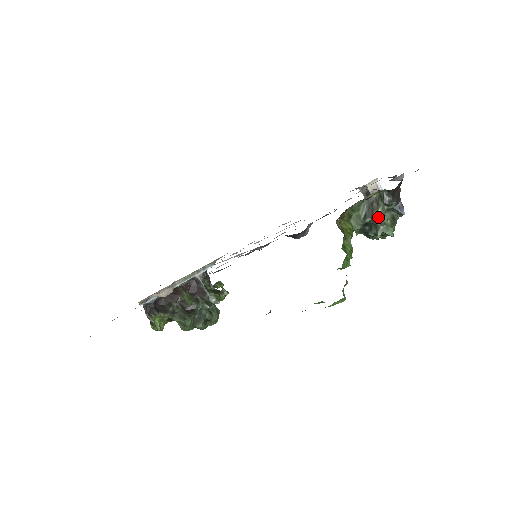
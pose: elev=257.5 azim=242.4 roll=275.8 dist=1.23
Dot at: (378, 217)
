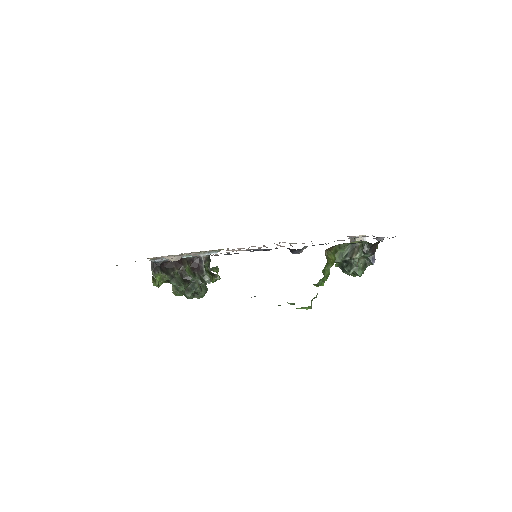
Dot at: (355, 259)
